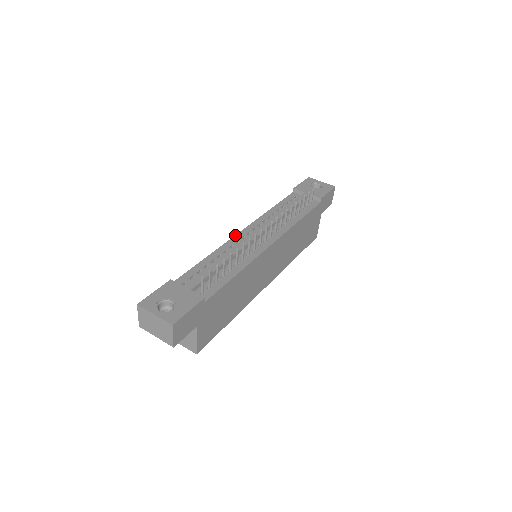
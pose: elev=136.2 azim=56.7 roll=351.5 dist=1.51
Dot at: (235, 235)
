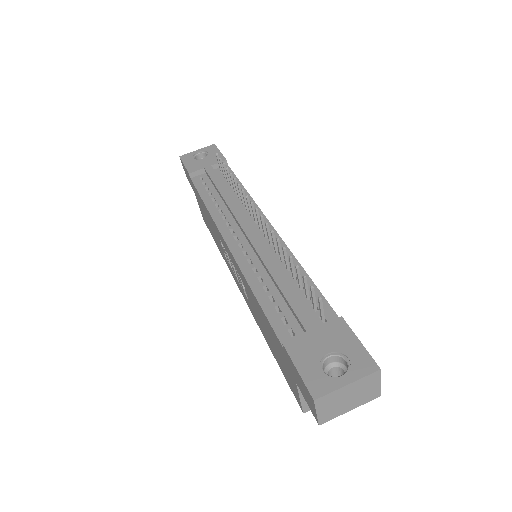
Dot at: (230, 251)
